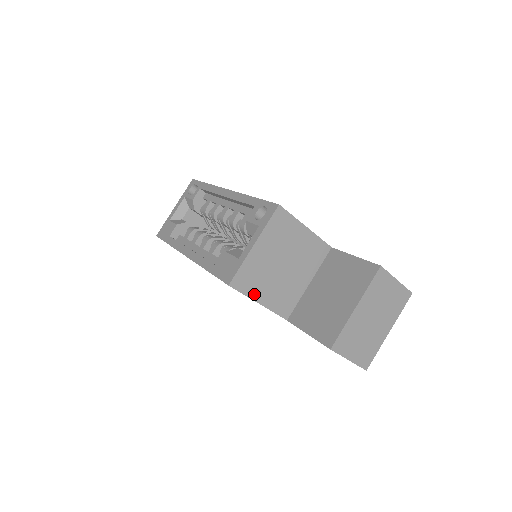
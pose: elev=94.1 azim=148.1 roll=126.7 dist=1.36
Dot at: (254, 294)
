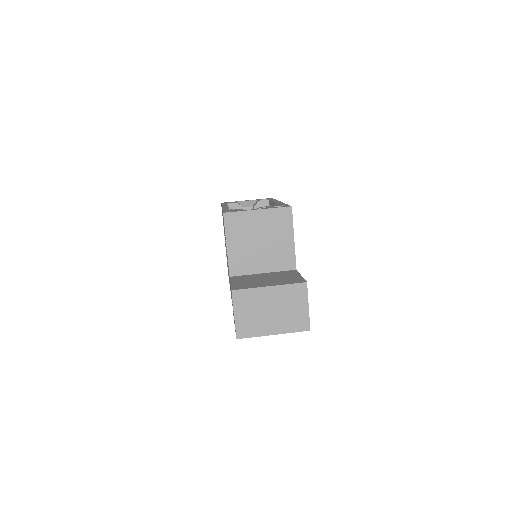
Dot at: (230, 236)
